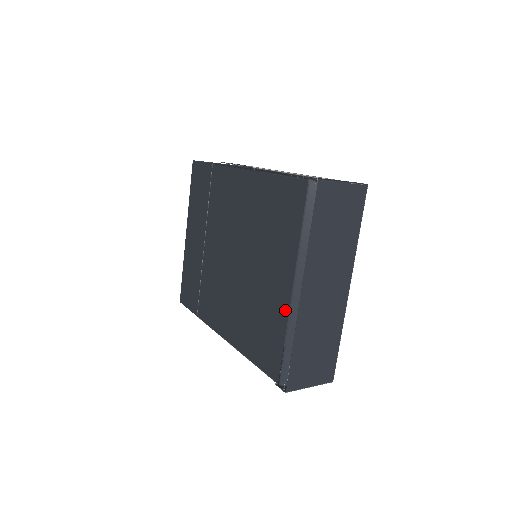
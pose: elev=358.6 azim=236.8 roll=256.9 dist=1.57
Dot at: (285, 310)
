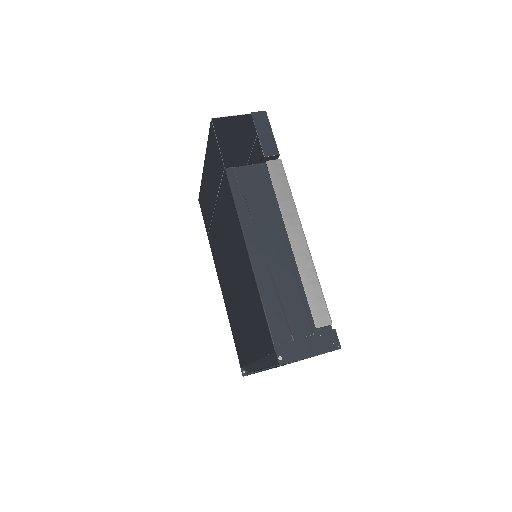
Dot at: (249, 358)
